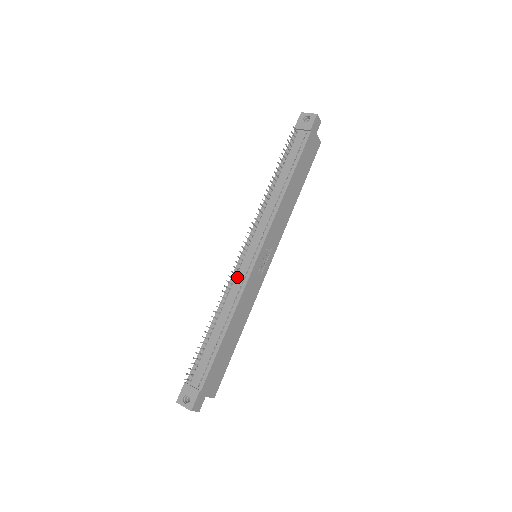
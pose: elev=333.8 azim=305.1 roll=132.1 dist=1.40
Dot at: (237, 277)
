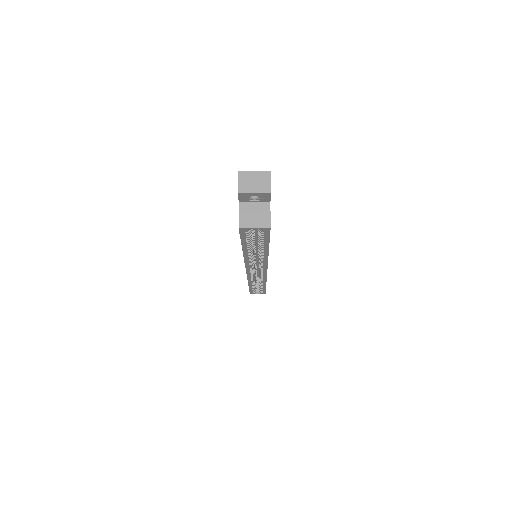
Dot at: occluded
